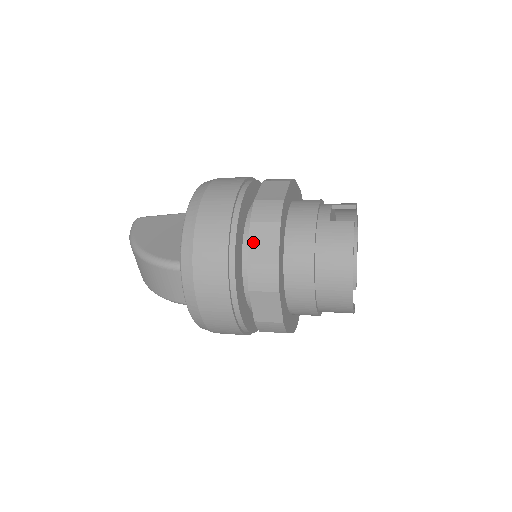
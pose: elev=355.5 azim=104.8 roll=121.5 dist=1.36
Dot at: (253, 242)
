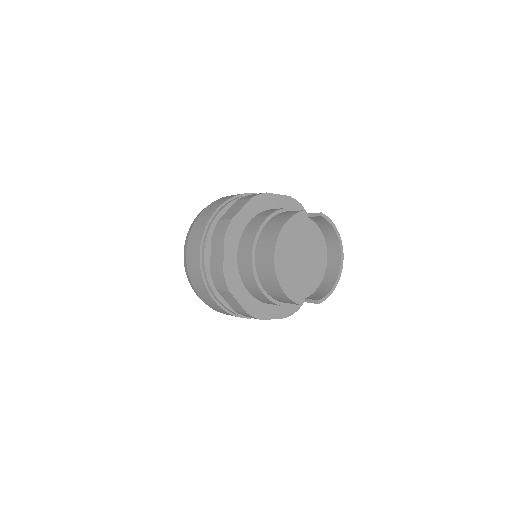
Dot at: (230, 209)
